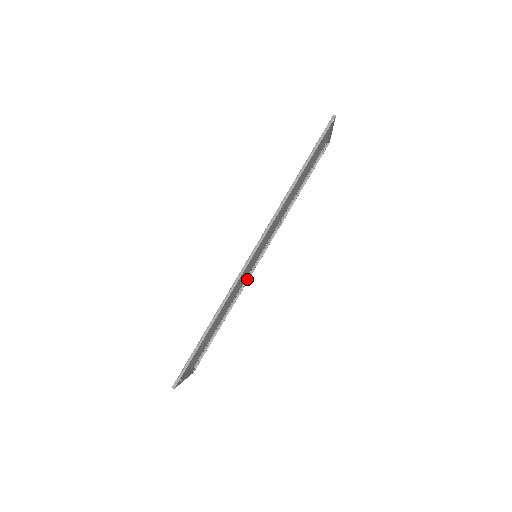
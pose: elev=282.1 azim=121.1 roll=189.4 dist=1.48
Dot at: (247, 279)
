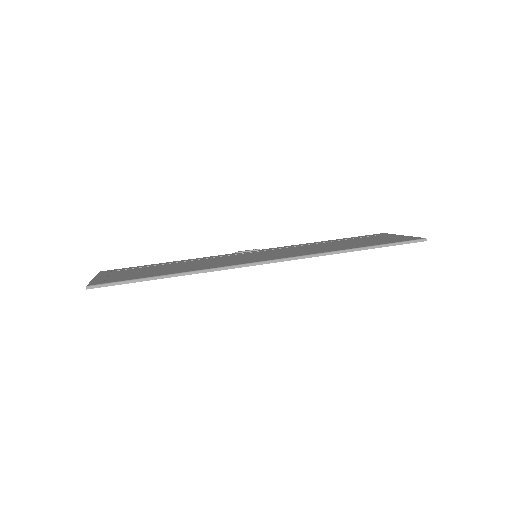
Dot at: occluded
